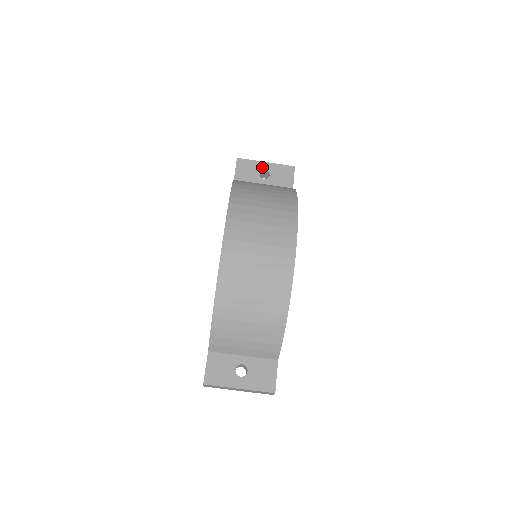
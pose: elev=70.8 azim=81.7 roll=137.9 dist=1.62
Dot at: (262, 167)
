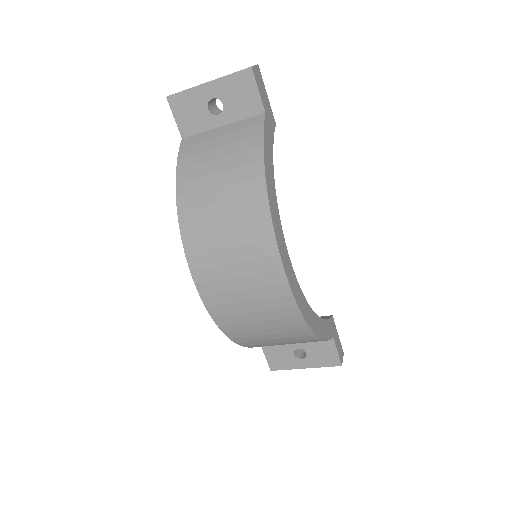
Dot at: (206, 95)
